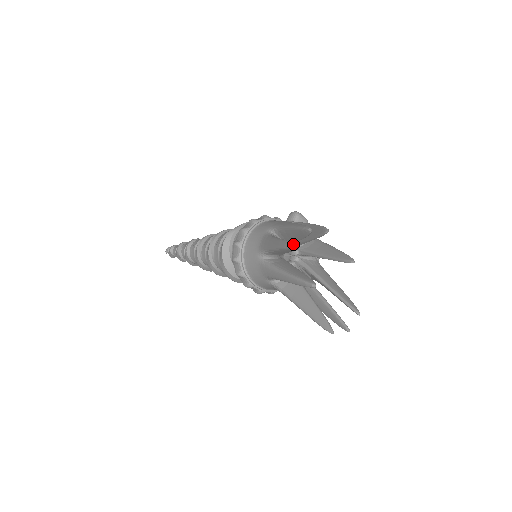
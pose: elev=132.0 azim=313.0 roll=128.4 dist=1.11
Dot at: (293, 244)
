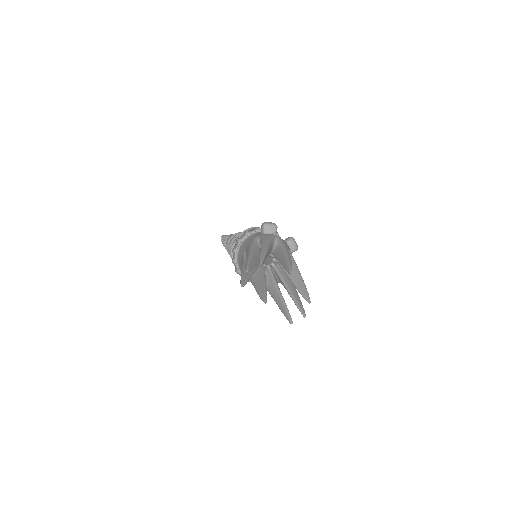
Dot at: occluded
